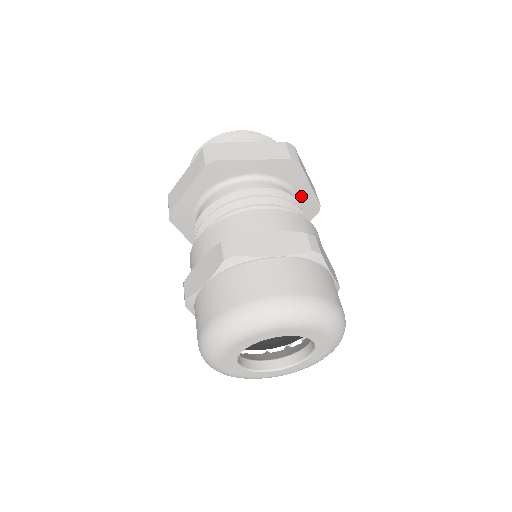
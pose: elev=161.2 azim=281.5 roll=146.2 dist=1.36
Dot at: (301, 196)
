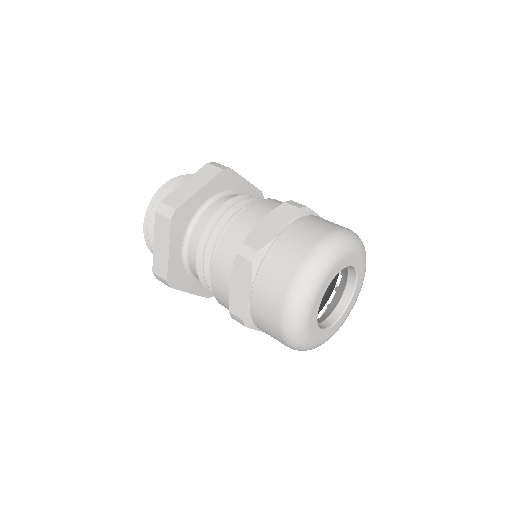
Dot at: occluded
